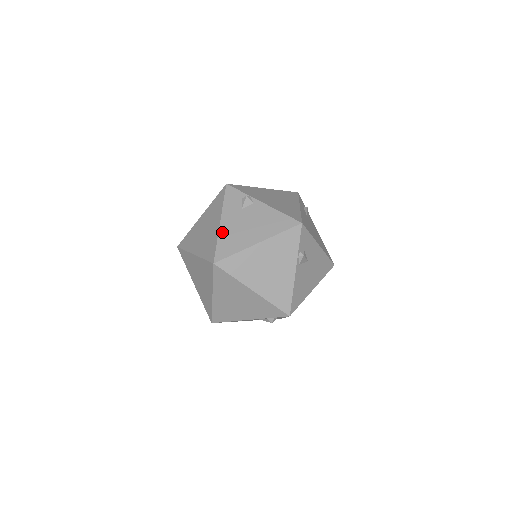
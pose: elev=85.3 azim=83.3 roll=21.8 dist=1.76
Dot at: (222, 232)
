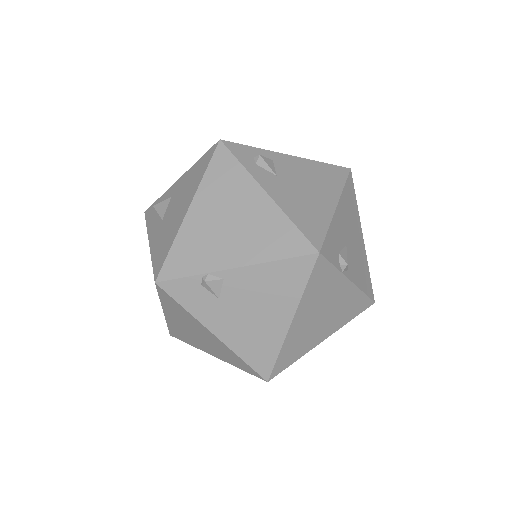
Dot at: (232, 345)
